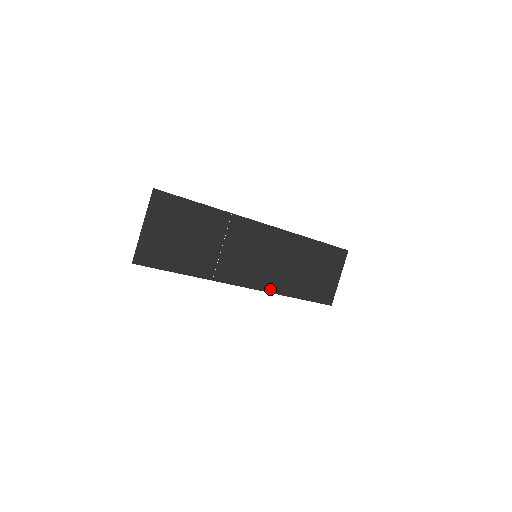
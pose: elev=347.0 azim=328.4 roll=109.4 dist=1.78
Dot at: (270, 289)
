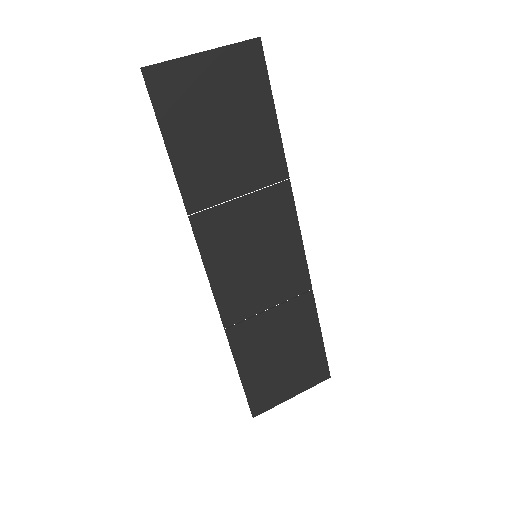
Dot at: (225, 312)
